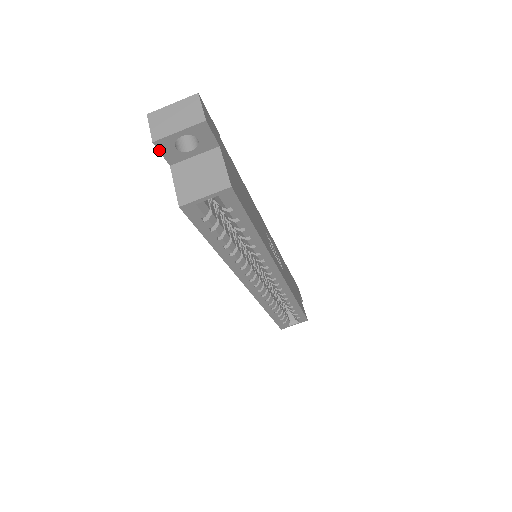
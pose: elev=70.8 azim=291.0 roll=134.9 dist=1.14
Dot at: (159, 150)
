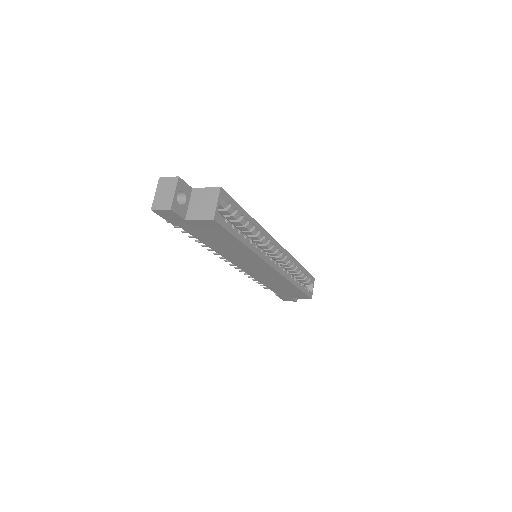
Dot at: (175, 213)
